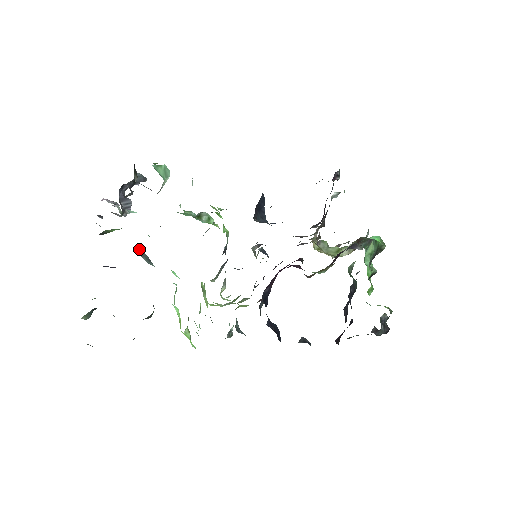
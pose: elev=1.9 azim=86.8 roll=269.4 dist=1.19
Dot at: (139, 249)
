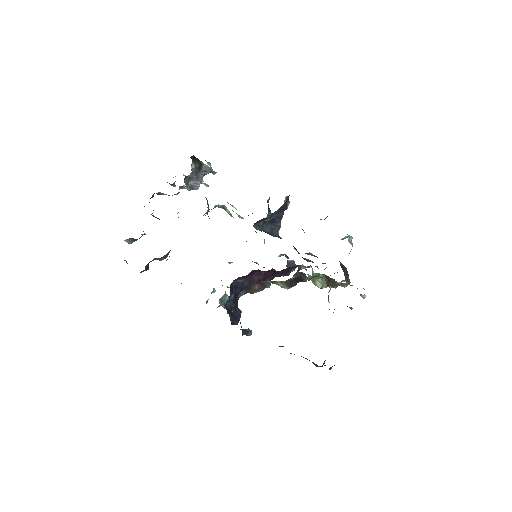
Dot at: occluded
